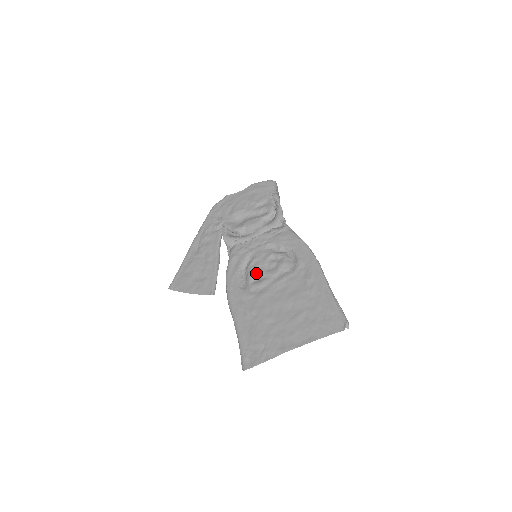
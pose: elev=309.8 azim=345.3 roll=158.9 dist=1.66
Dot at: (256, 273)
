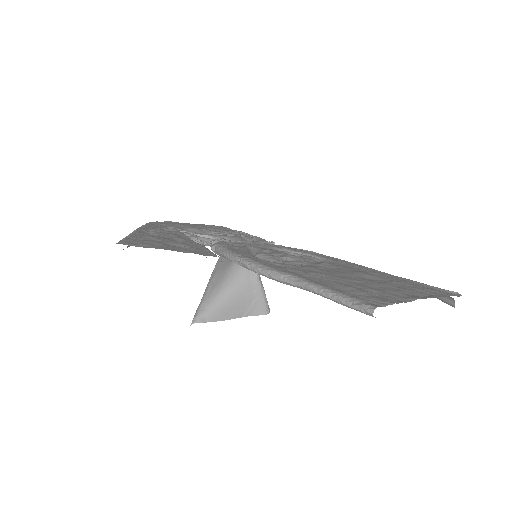
Dot at: (279, 257)
